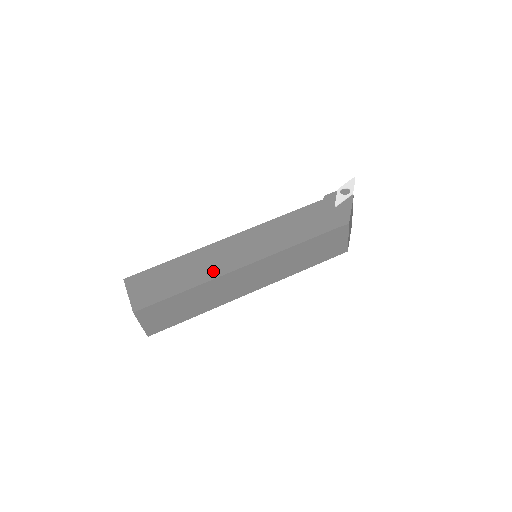
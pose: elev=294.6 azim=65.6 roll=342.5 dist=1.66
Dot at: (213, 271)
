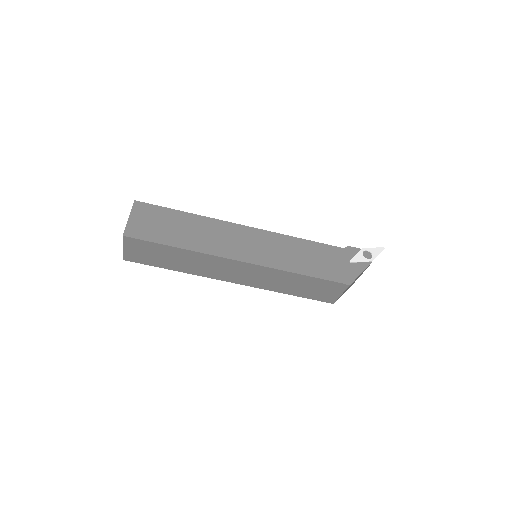
Dot at: (211, 246)
